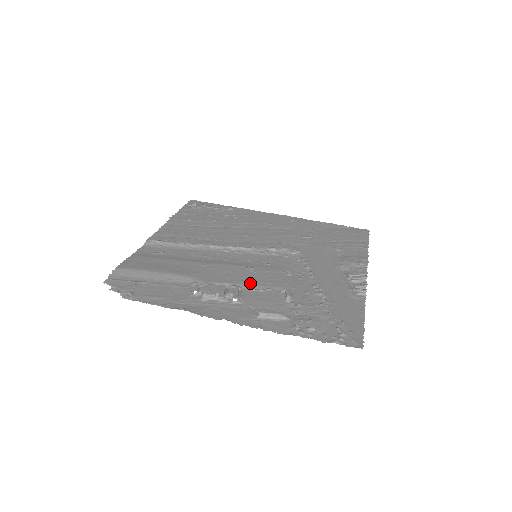
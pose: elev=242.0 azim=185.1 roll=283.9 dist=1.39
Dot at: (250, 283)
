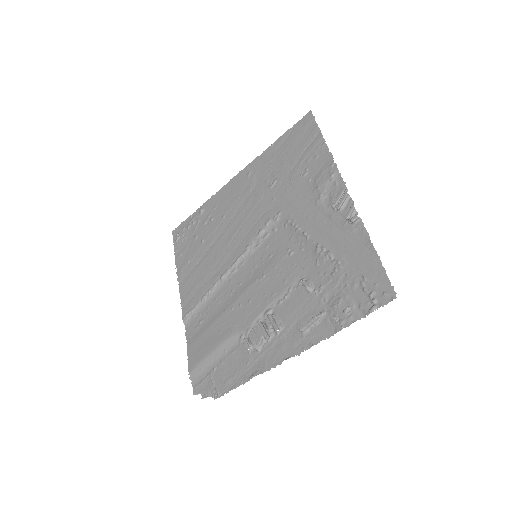
Dot at: (273, 297)
